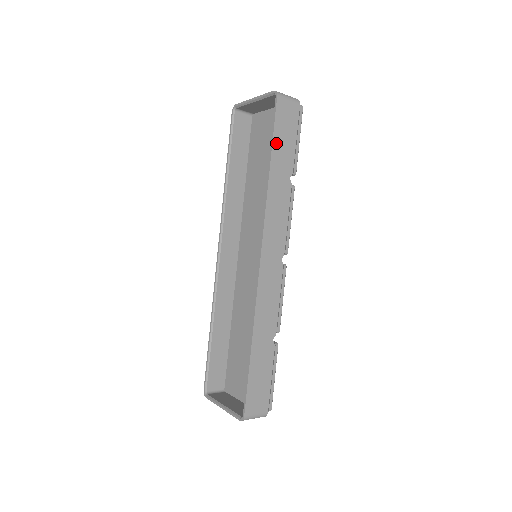
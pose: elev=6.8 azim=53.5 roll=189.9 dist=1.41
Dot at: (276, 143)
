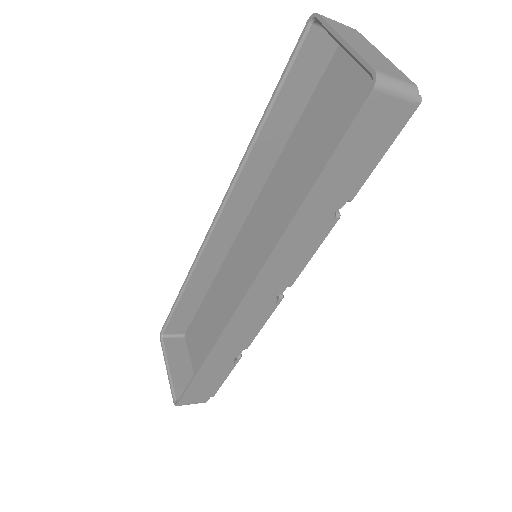
Dot at: (332, 166)
